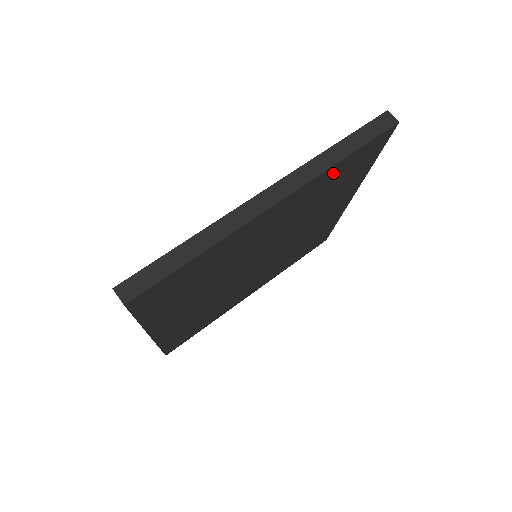
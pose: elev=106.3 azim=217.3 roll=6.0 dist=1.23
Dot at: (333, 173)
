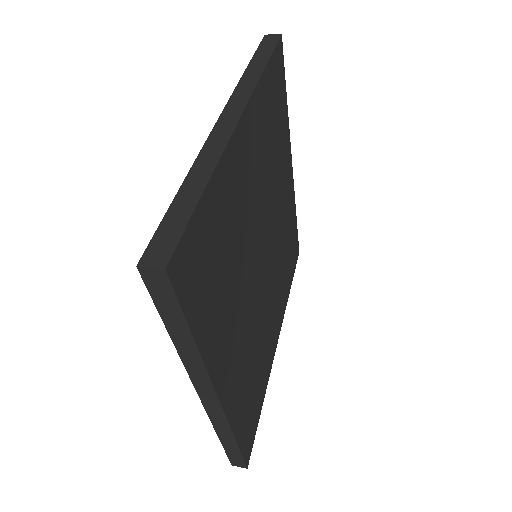
Dot at: (265, 93)
